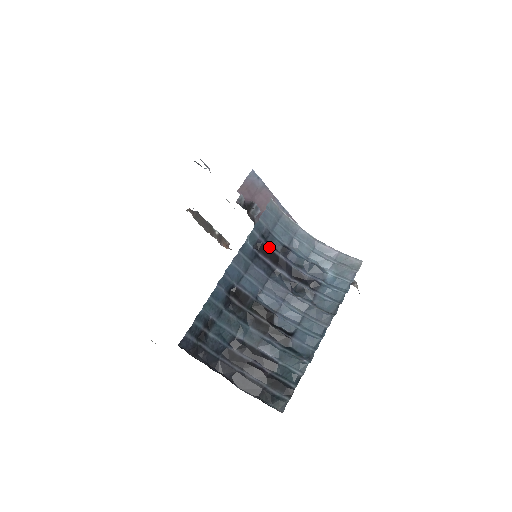
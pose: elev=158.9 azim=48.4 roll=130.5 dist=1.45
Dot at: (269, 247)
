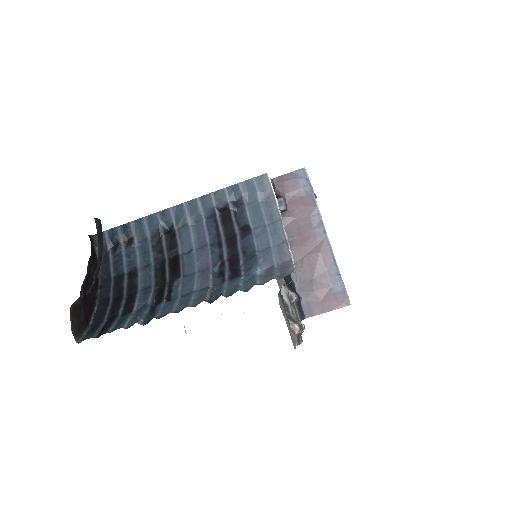
Dot at: (233, 217)
